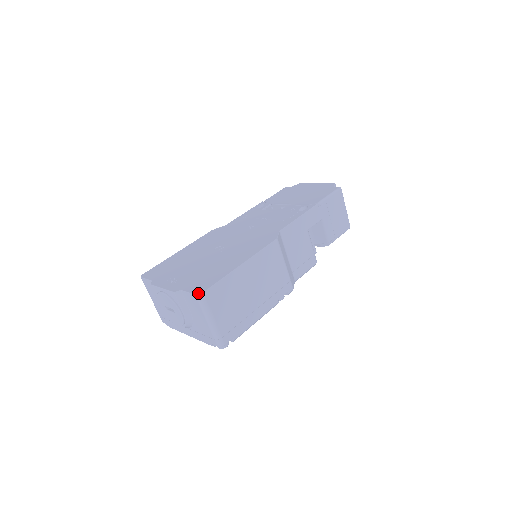
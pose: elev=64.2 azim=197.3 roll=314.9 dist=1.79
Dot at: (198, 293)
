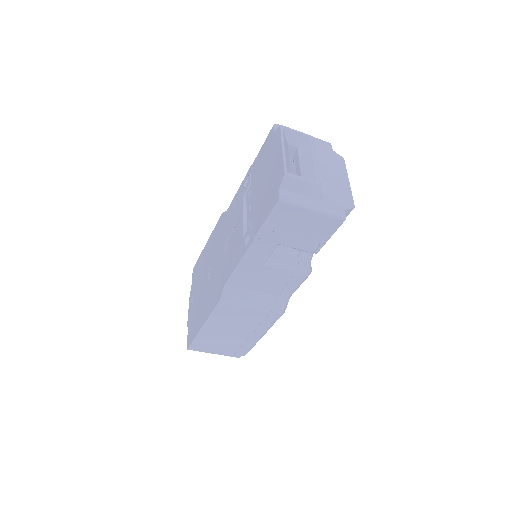
Dot at: occluded
